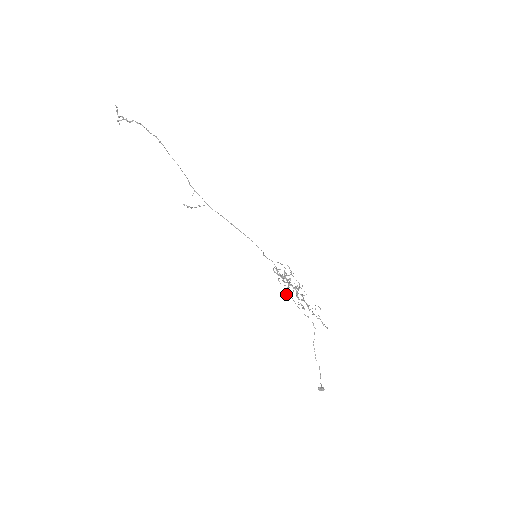
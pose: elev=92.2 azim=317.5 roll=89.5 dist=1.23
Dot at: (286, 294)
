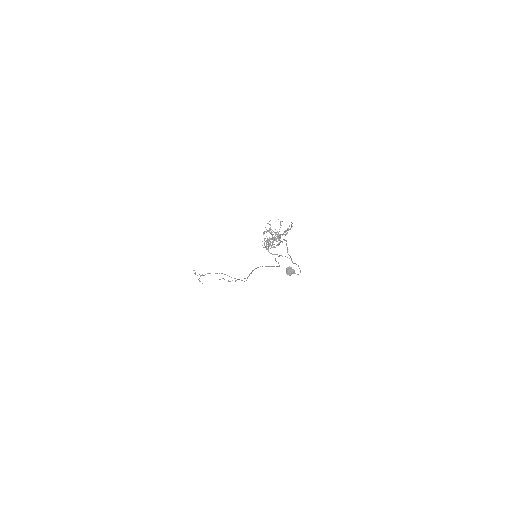
Dot at: occluded
